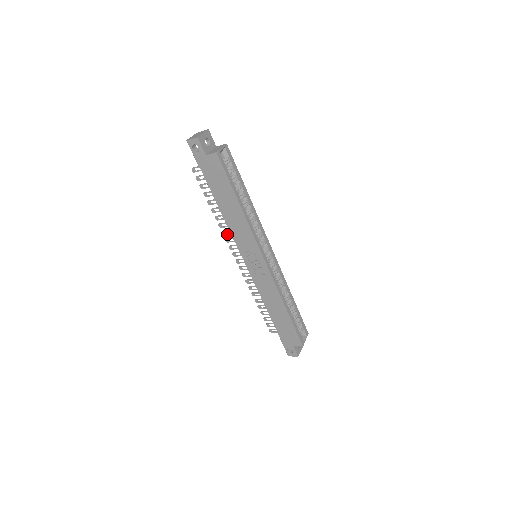
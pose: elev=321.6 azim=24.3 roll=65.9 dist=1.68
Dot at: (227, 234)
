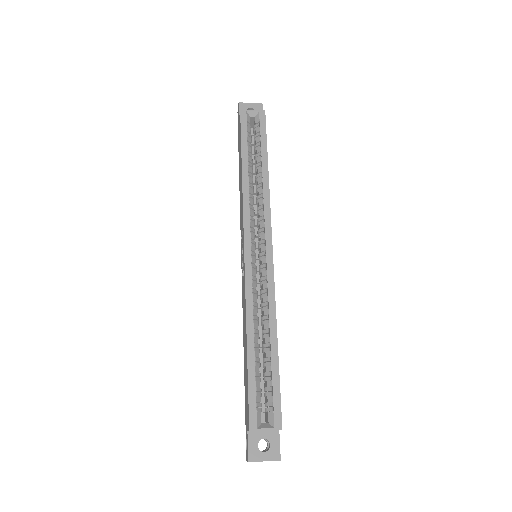
Dot at: occluded
